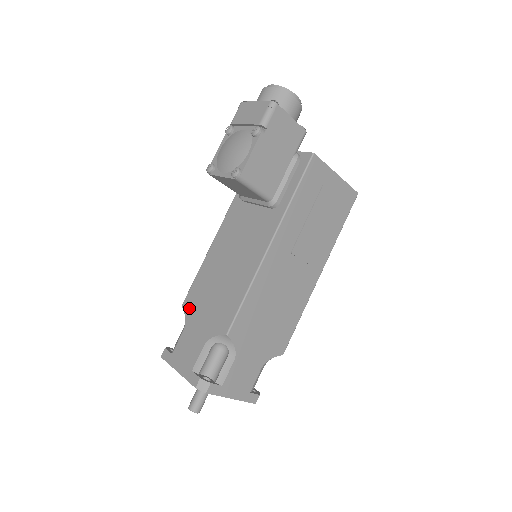
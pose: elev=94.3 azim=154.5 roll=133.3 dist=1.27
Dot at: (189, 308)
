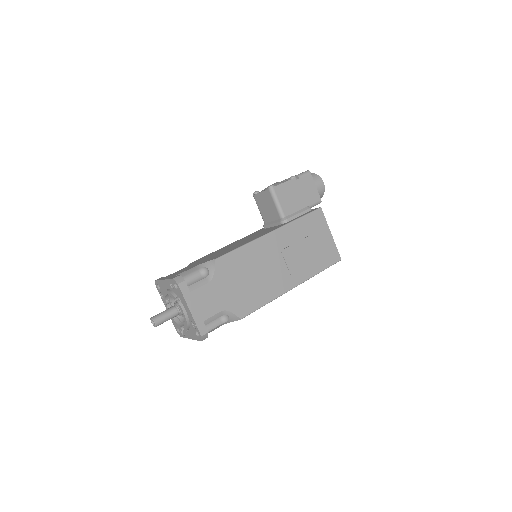
Dot at: (194, 262)
